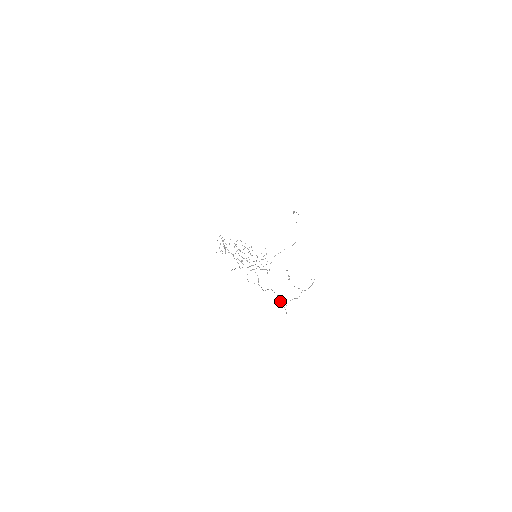
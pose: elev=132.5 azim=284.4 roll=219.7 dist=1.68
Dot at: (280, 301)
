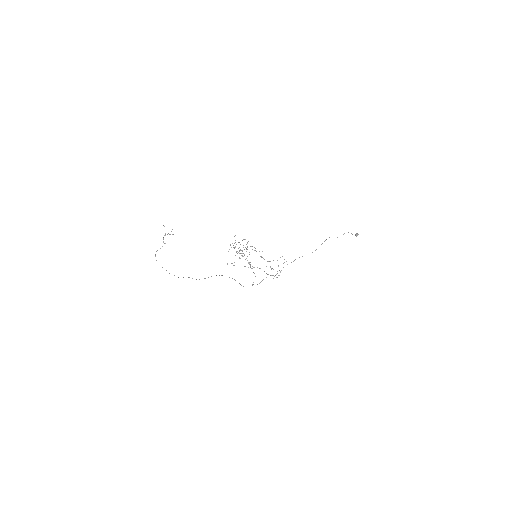
Dot at: occluded
